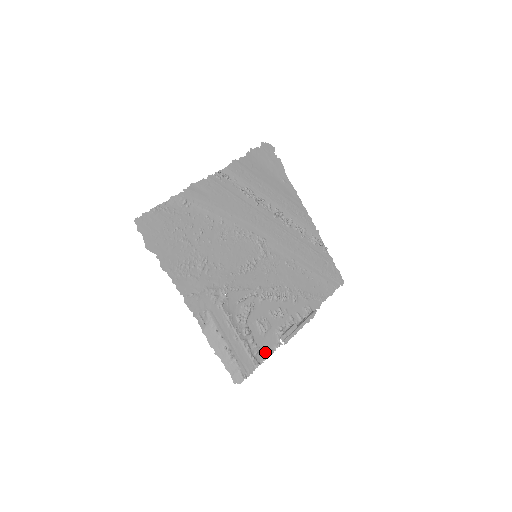
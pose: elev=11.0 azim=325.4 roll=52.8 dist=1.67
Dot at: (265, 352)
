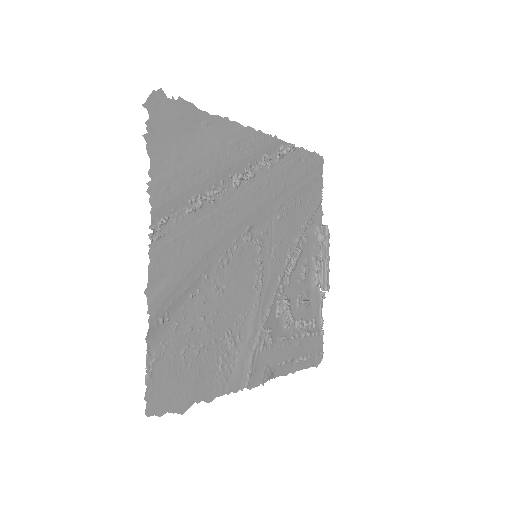
Dot at: (318, 315)
